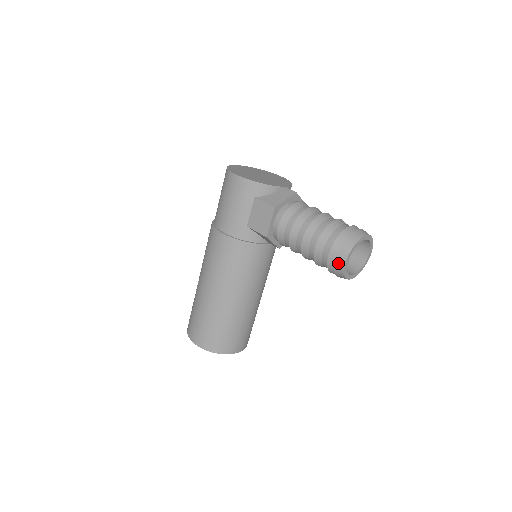
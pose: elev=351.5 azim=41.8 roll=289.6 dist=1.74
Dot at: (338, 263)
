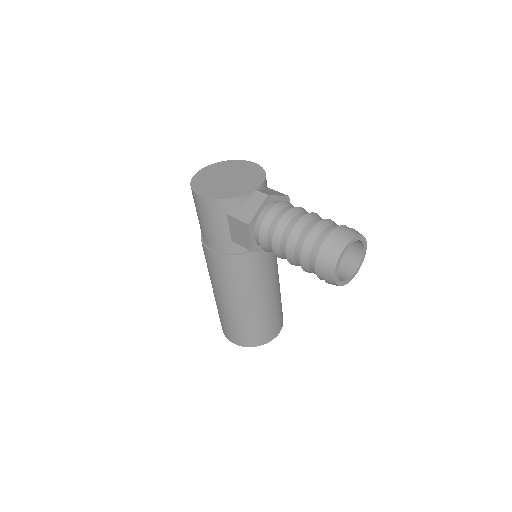
Dot at: (327, 279)
